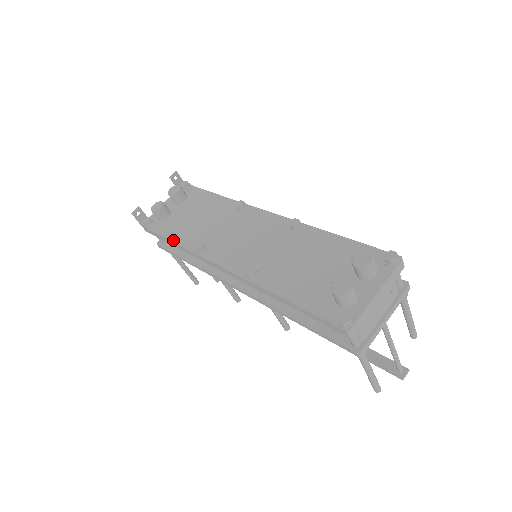
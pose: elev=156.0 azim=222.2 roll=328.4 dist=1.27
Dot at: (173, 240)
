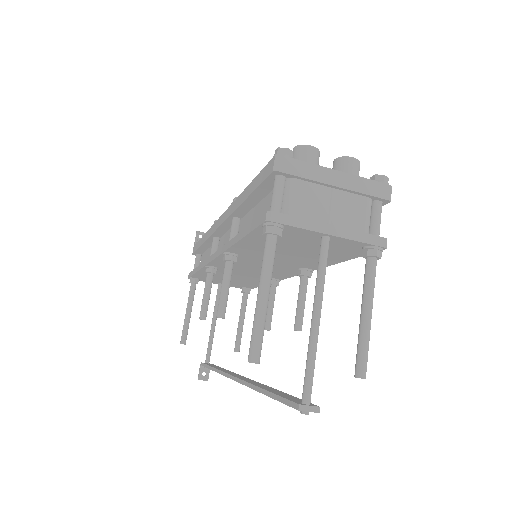
Dot at: occluded
